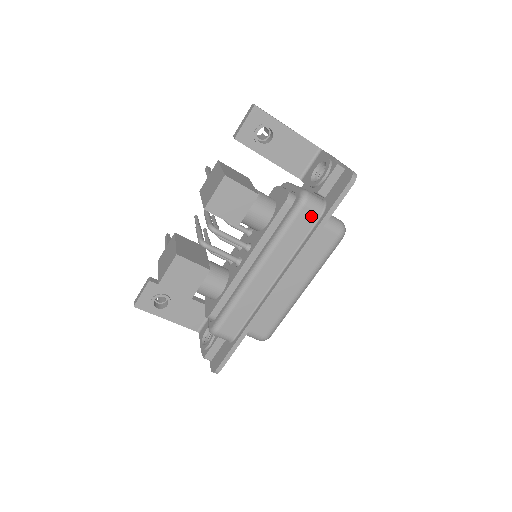
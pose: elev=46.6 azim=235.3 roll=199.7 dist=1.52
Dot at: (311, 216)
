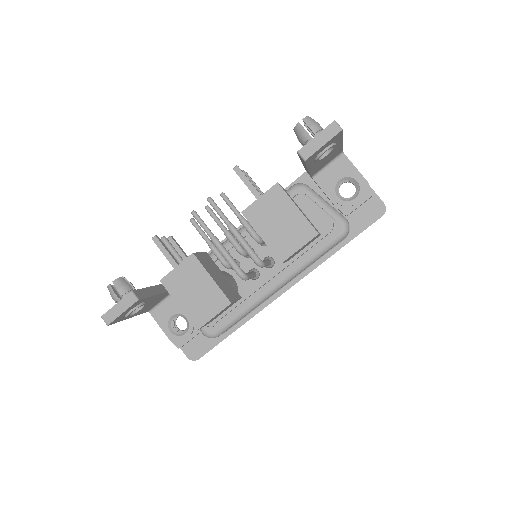
Dot at: occluded
